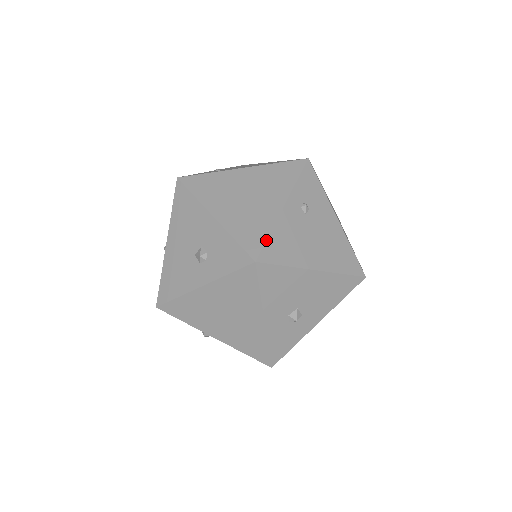
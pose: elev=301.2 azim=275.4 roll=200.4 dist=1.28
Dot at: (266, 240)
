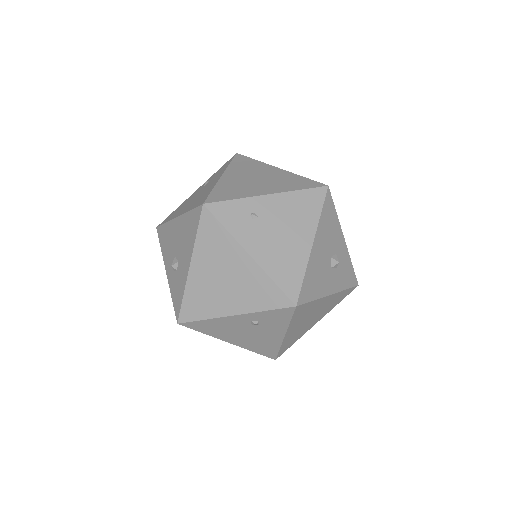
Dot at: (197, 321)
